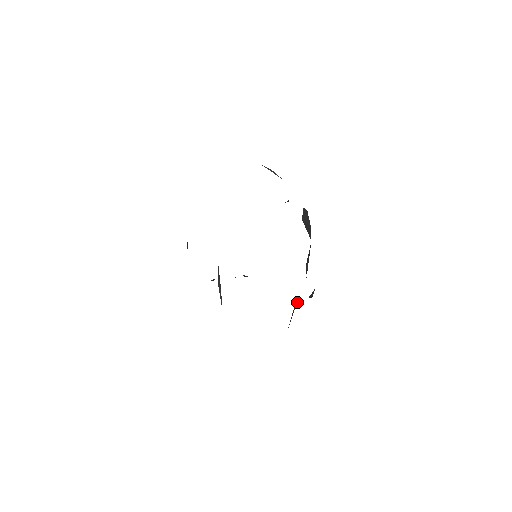
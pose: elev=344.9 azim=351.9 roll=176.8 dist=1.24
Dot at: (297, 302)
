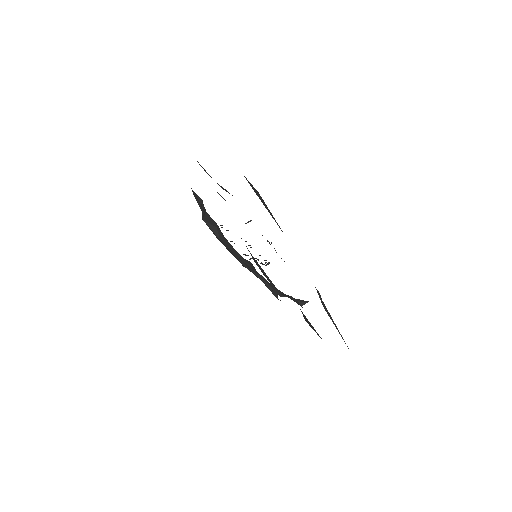
Dot at: occluded
